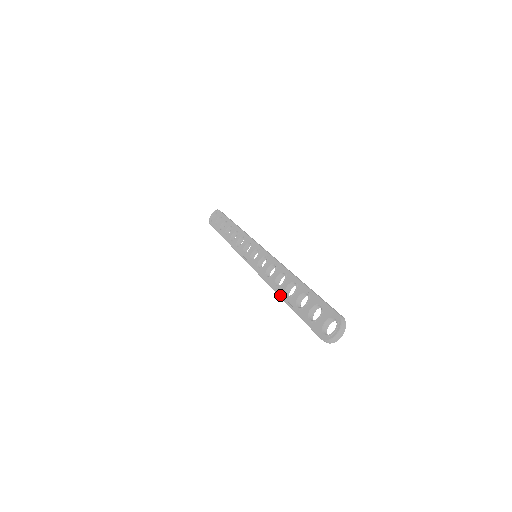
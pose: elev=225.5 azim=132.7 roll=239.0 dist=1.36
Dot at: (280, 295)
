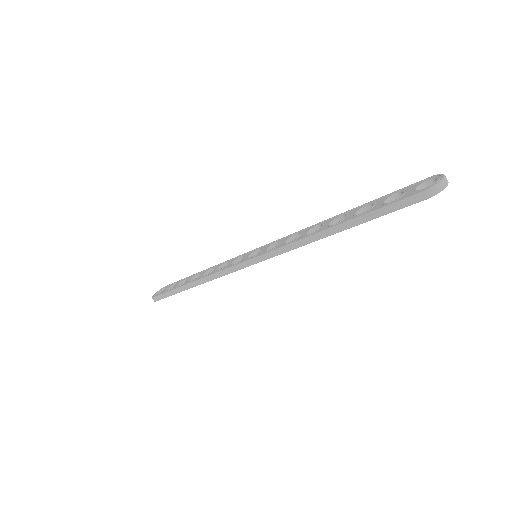
Dot at: (325, 229)
